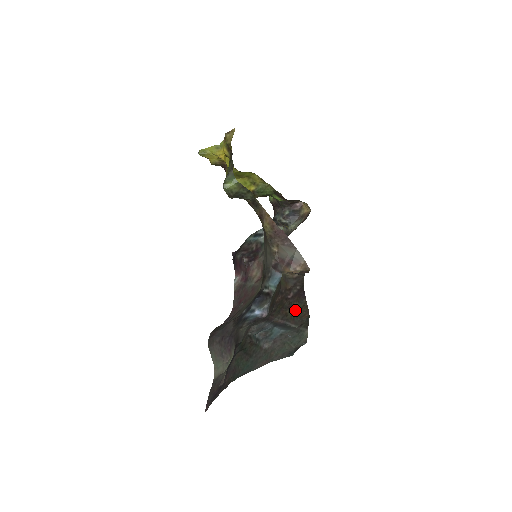
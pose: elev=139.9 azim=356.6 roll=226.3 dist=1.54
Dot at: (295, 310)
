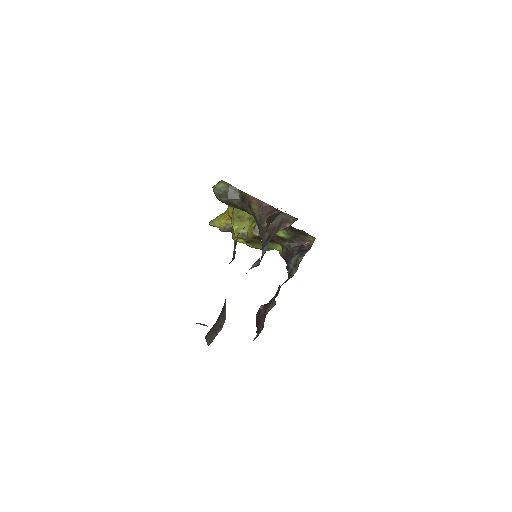
Dot at: occluded
